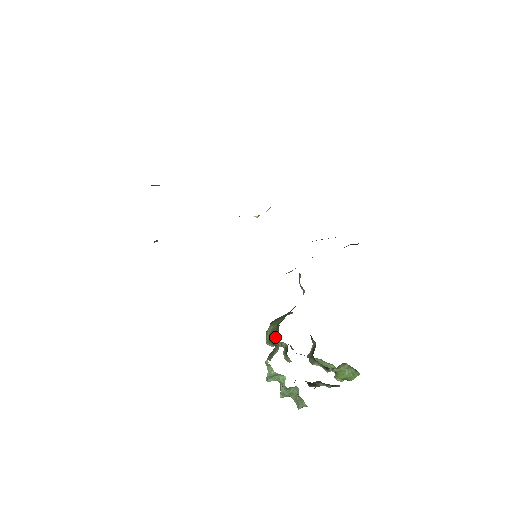
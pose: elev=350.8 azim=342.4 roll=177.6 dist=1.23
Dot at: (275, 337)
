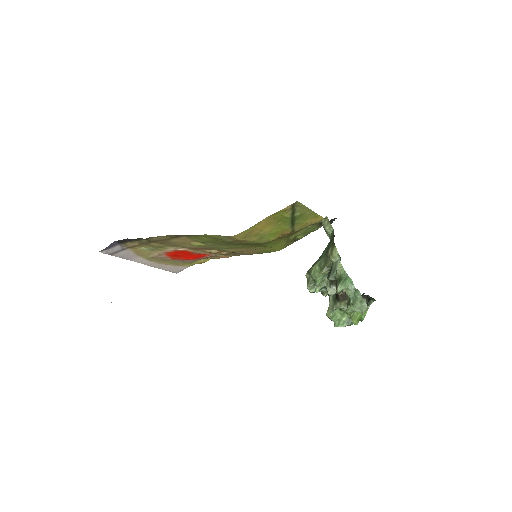
Dot at: (335, 251)
